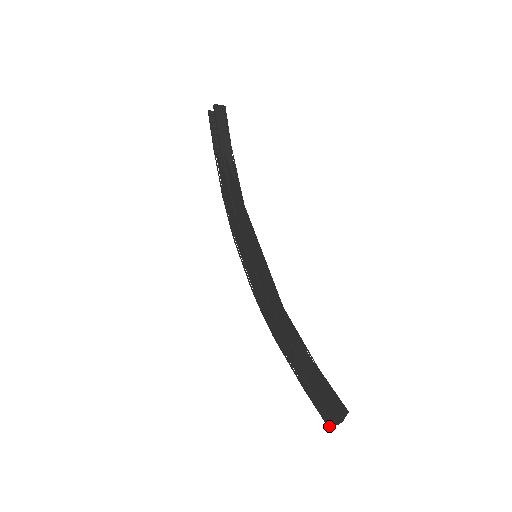
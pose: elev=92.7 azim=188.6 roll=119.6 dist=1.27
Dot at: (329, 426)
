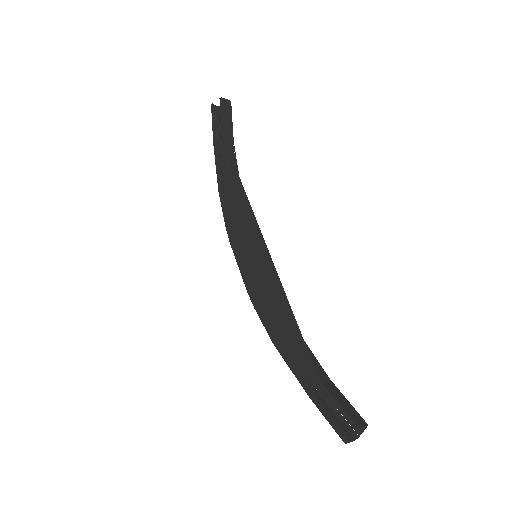
Dot at: (346, 441)
